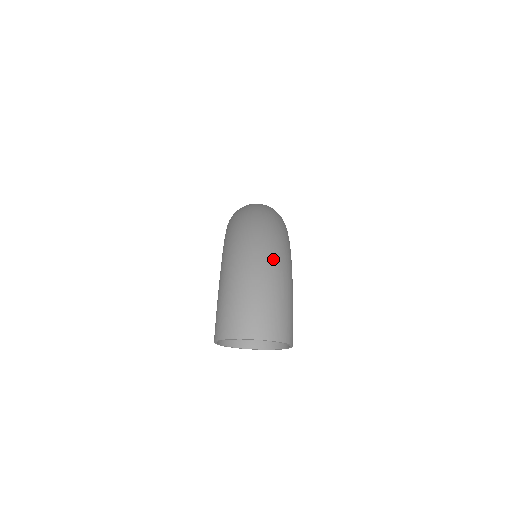
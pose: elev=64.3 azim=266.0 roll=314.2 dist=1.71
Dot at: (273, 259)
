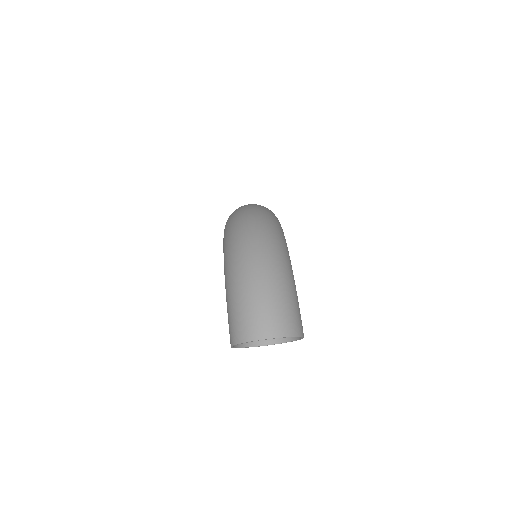
Dot at: (271, 260)
